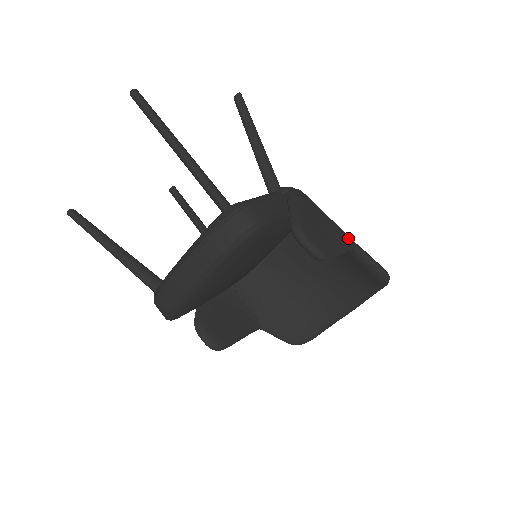
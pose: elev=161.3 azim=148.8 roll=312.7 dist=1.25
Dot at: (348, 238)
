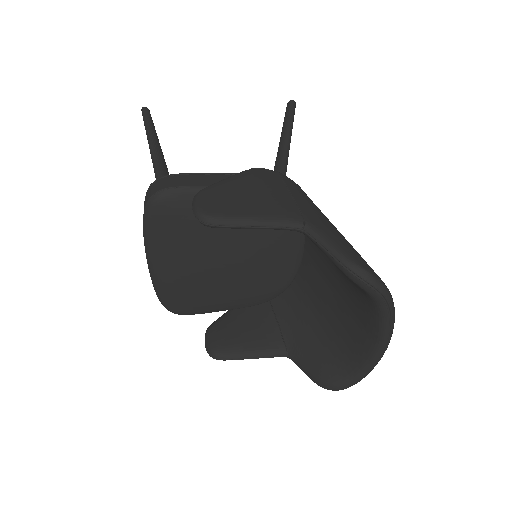
Dot at: (294, 214)
